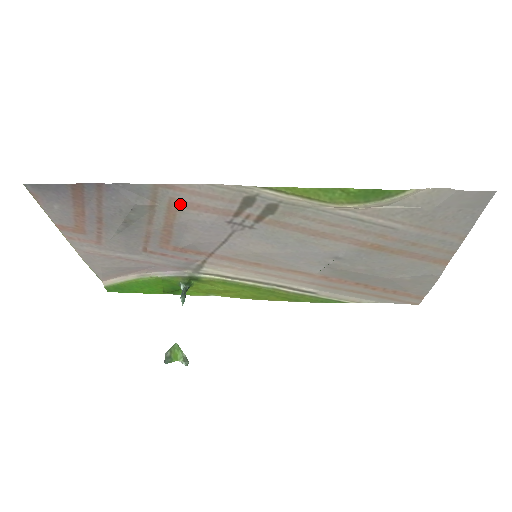
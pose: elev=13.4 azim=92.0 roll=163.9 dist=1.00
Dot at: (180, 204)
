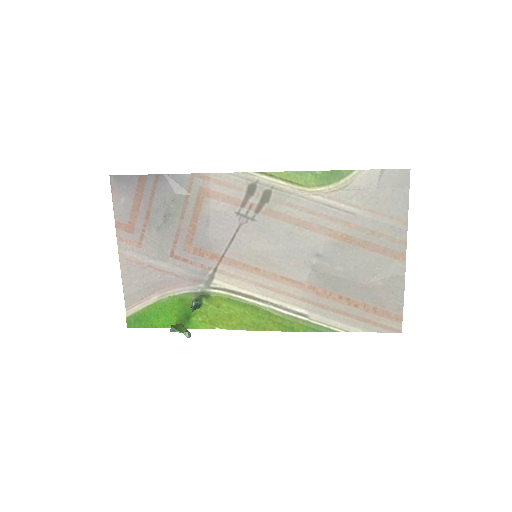
Dot at: (206, 193)
